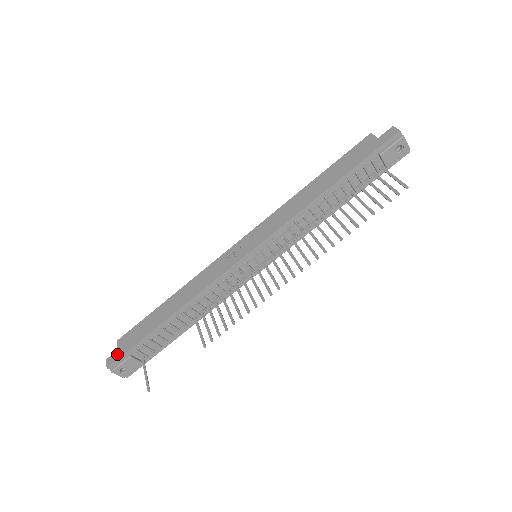
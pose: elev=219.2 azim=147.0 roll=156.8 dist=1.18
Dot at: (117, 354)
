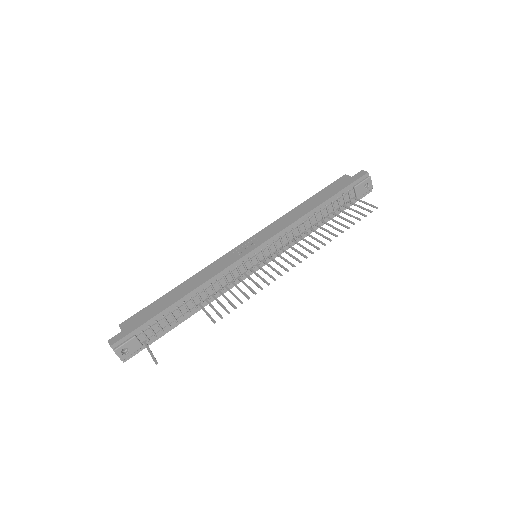
Dot at: (121, 334)
